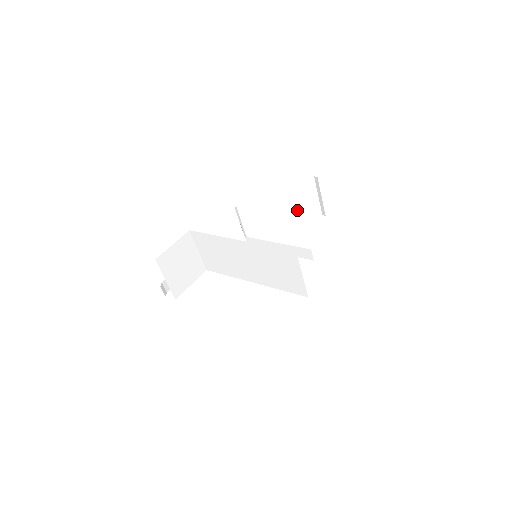
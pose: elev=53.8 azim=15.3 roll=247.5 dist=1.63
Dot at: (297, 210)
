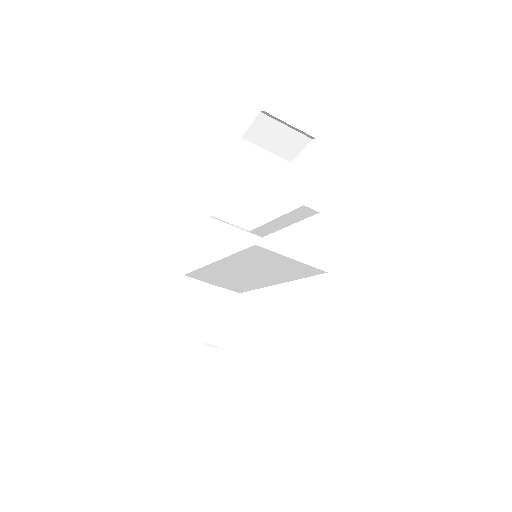
Dot at: (284, 156)
